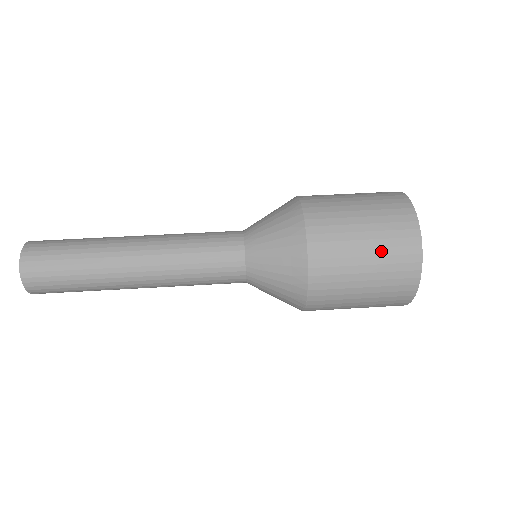
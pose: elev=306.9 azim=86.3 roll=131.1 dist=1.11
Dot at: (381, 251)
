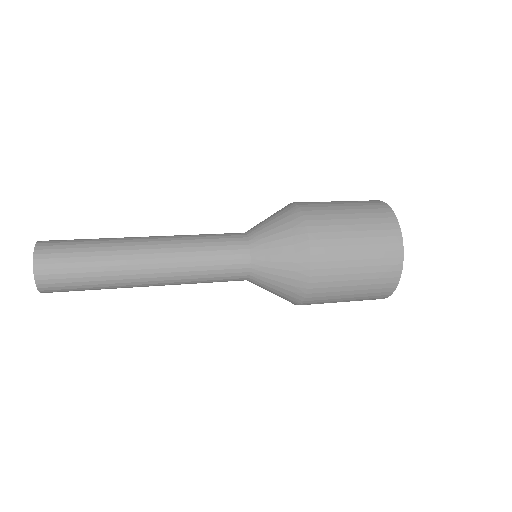
Dot at: (370, 269)
